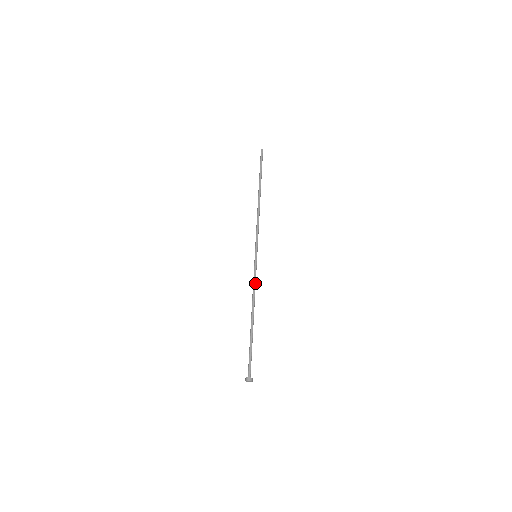
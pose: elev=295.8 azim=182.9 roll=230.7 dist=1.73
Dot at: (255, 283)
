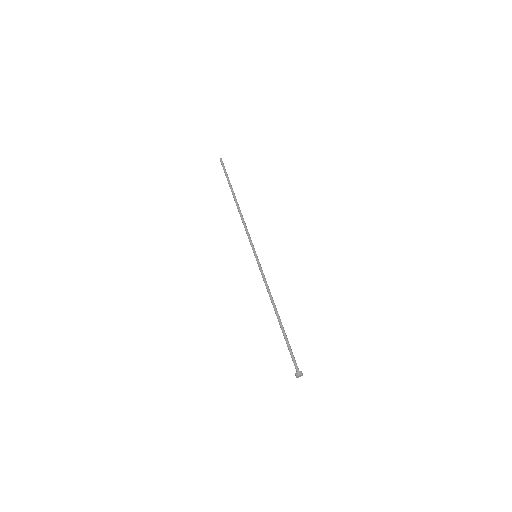
Dot at: (266, 281)
